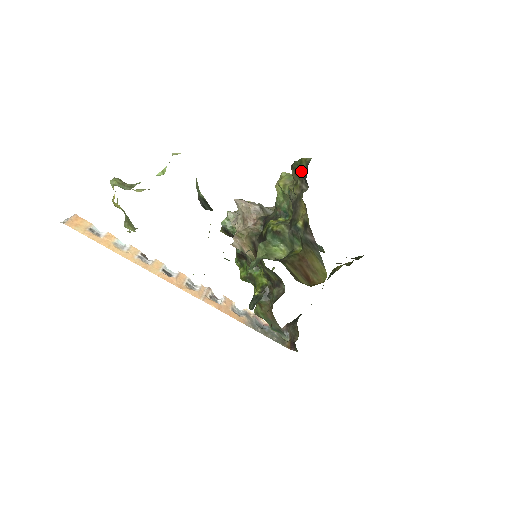
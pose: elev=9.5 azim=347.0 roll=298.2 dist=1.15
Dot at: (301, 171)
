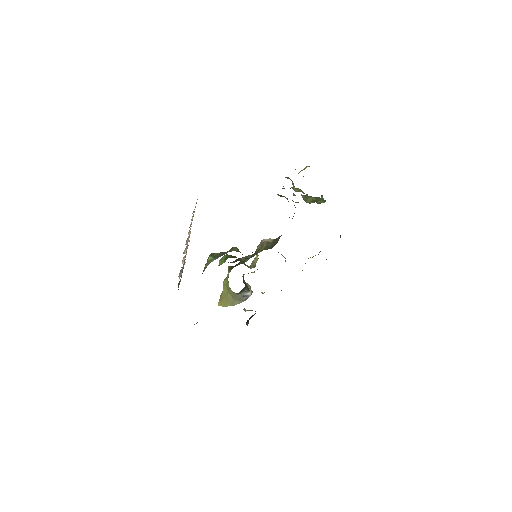
Dot at: occluded
